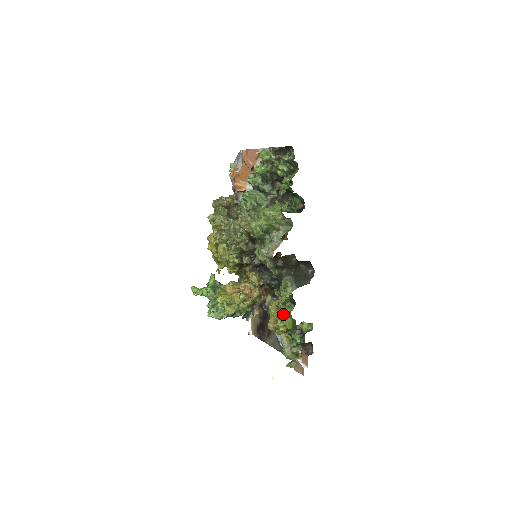
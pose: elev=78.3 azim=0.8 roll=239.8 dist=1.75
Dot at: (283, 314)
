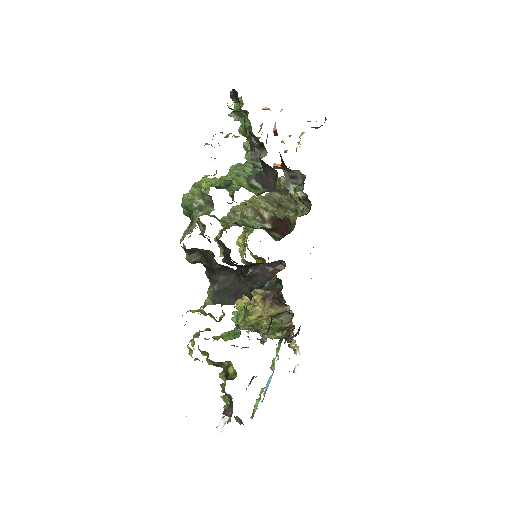
Dot at: occluded
